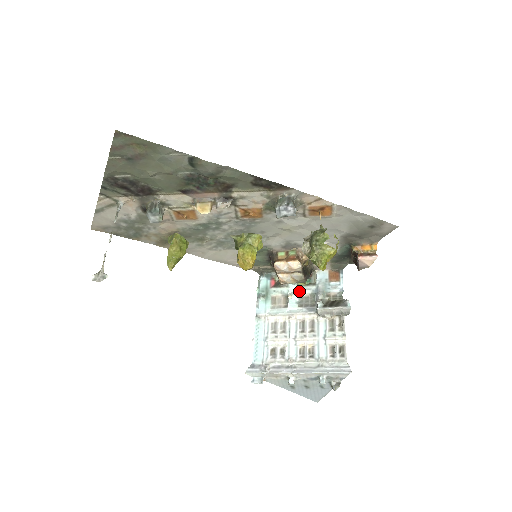
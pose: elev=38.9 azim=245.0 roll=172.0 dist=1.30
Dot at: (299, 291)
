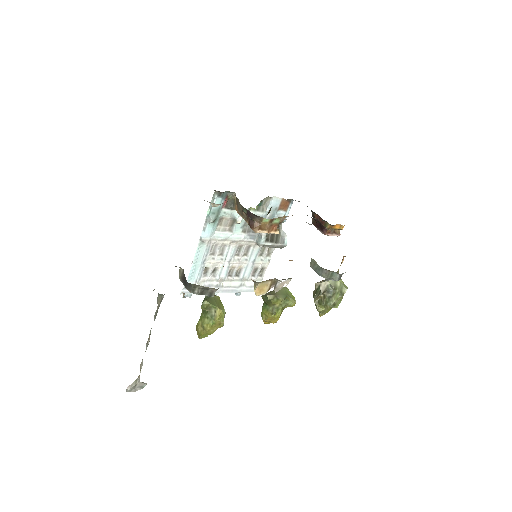
Dot at: occluded
